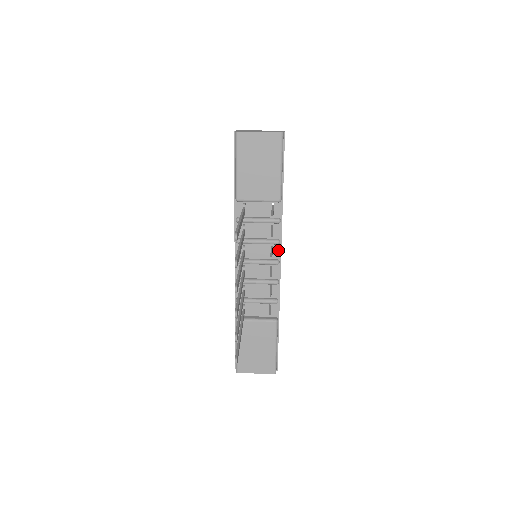
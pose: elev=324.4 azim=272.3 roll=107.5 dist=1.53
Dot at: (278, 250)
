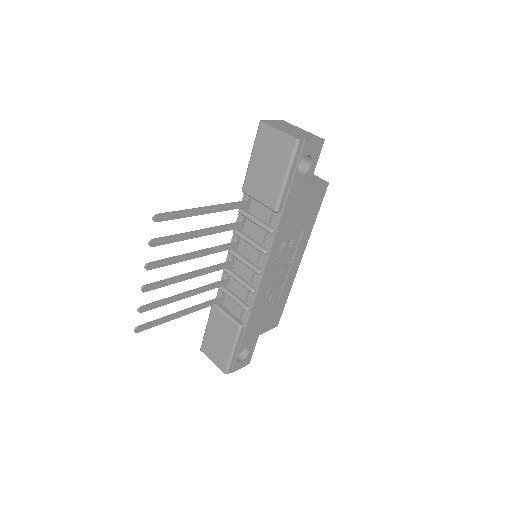
Dot at: (264, 260)
